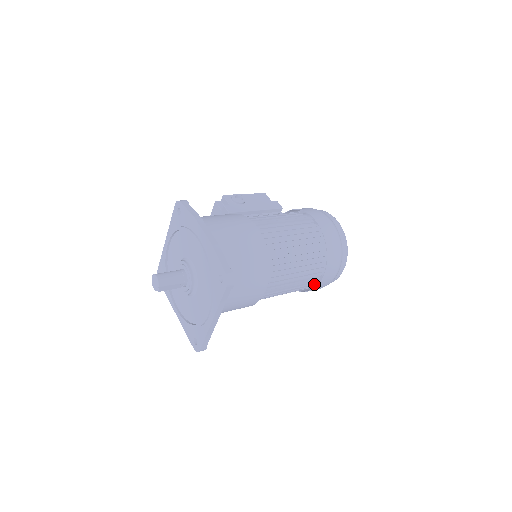
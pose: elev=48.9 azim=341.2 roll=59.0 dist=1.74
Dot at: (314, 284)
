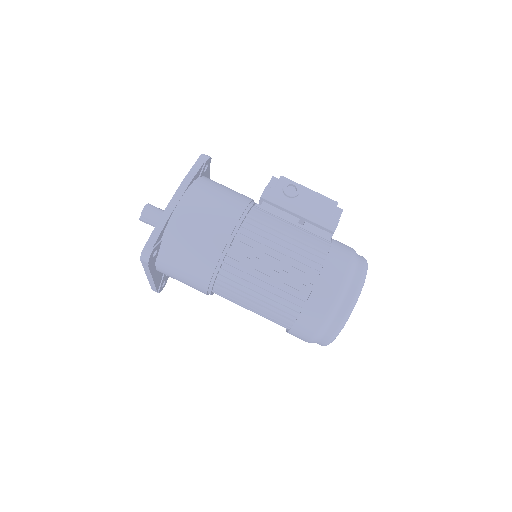
Dot at: occluded
